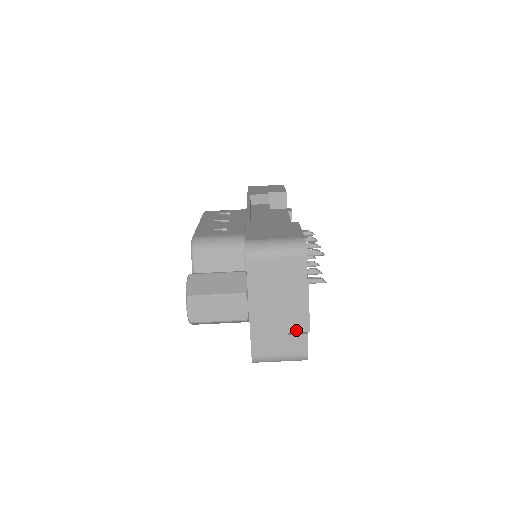
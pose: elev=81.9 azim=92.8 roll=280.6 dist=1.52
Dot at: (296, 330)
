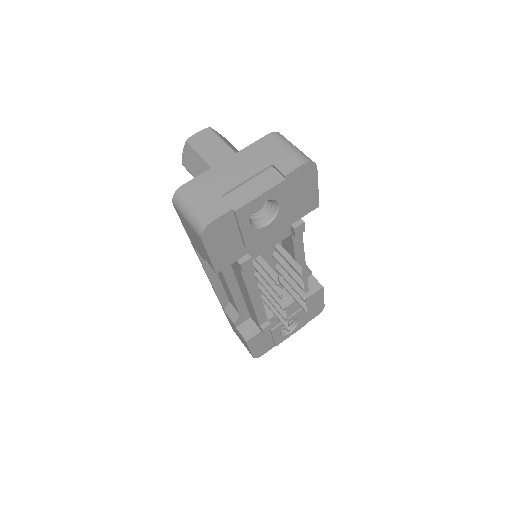
Dot at: (230, 201)
